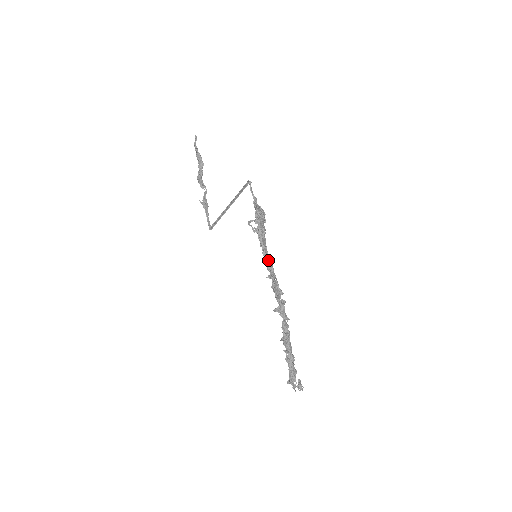
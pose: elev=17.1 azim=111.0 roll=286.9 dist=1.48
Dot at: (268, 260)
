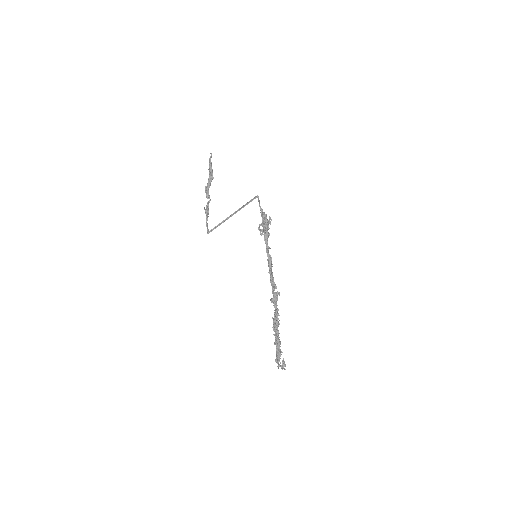
Dot at: occluded
